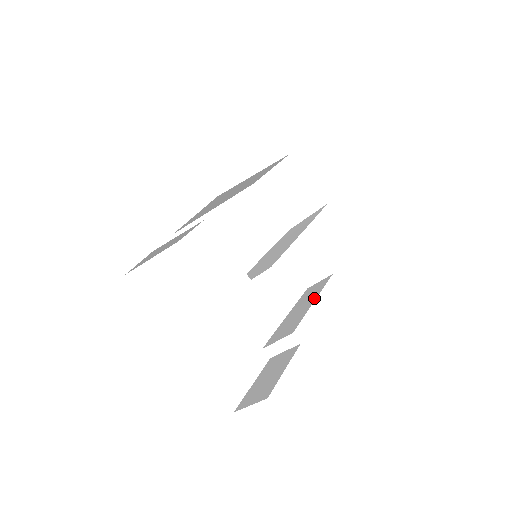
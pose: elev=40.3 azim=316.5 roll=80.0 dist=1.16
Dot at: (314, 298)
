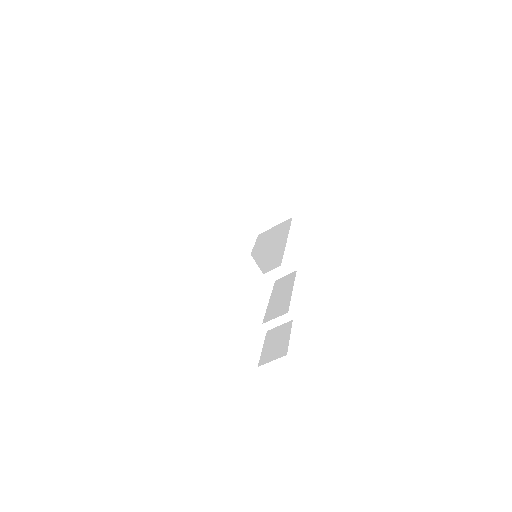
Dot at: (291, 288)
